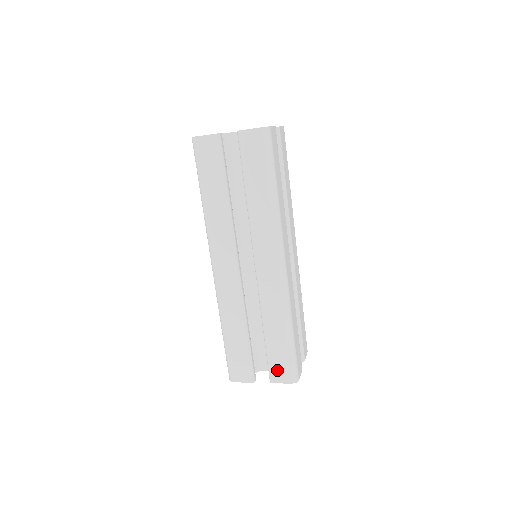
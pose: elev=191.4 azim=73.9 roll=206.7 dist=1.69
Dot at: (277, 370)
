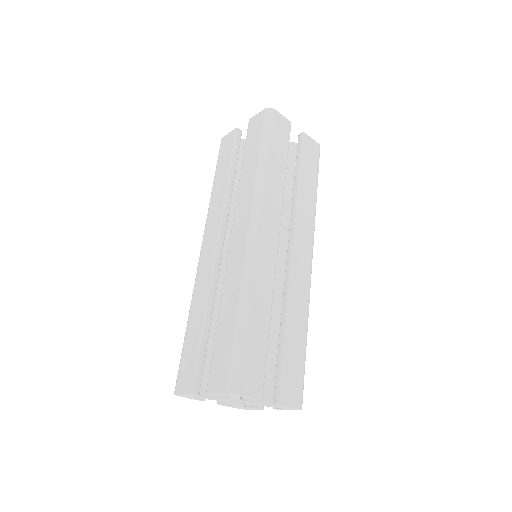
Dot at: (216, 371)
